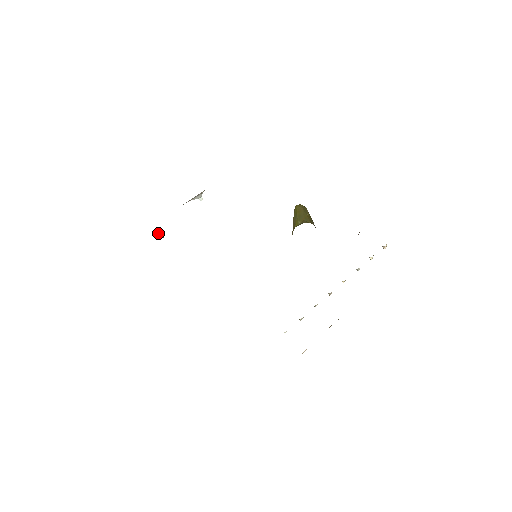
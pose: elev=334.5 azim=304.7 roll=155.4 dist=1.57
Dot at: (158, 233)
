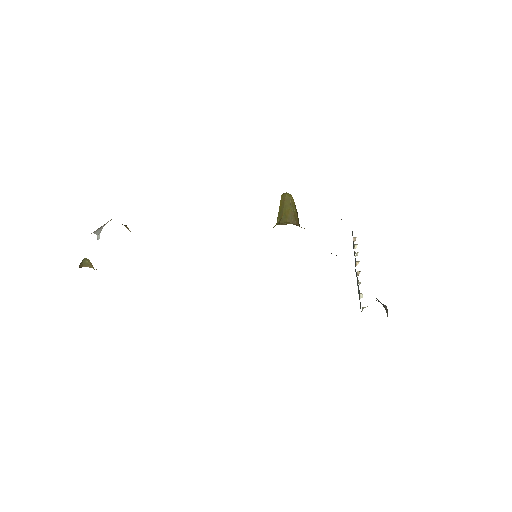
Dot at: (83, 259)
